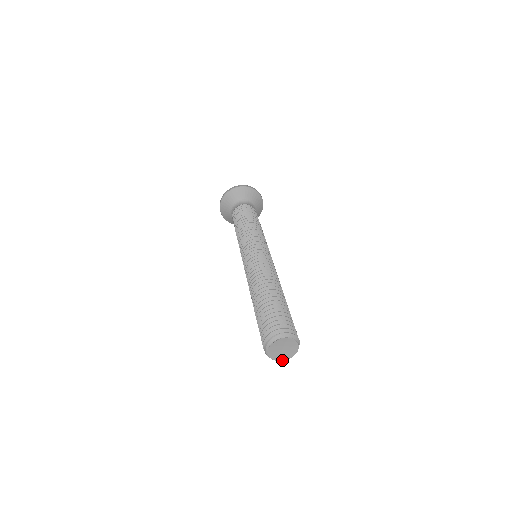
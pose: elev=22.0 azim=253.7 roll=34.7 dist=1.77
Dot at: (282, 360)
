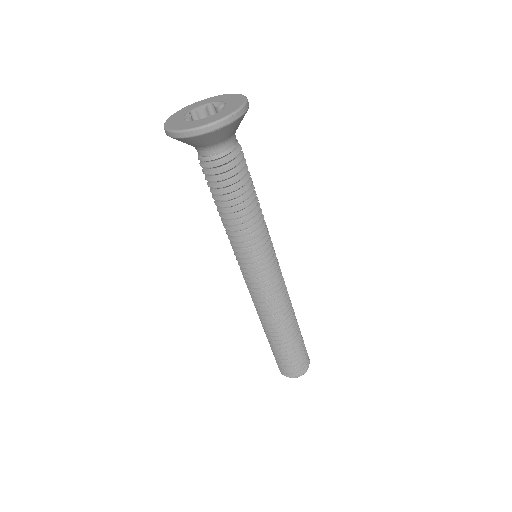
Dot at: occluded
